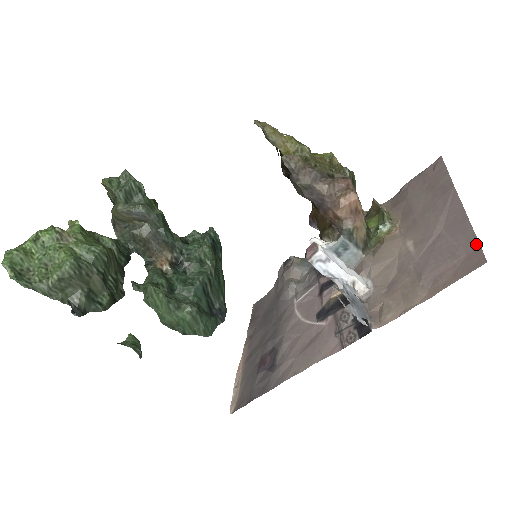
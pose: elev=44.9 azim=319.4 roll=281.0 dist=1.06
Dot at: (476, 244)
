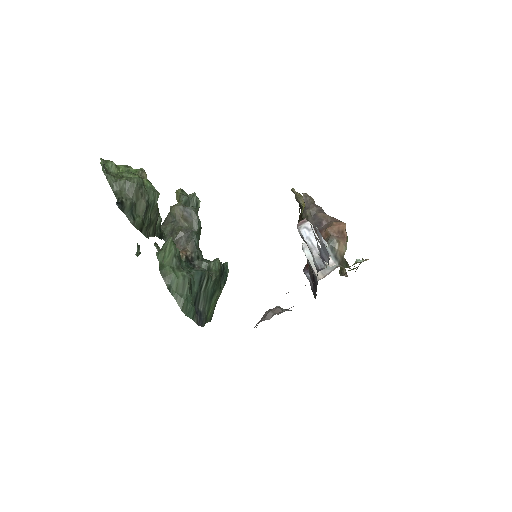
Dot at: occluded
